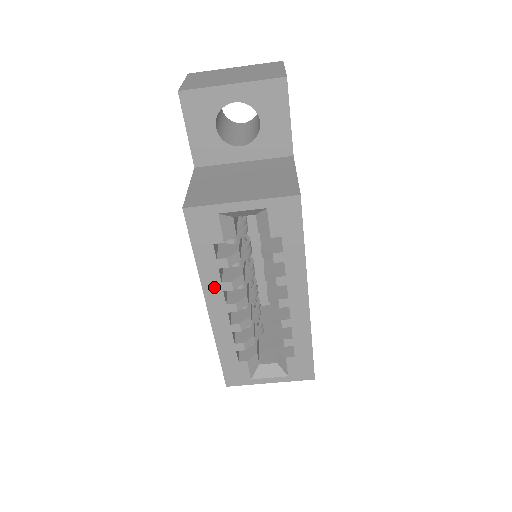
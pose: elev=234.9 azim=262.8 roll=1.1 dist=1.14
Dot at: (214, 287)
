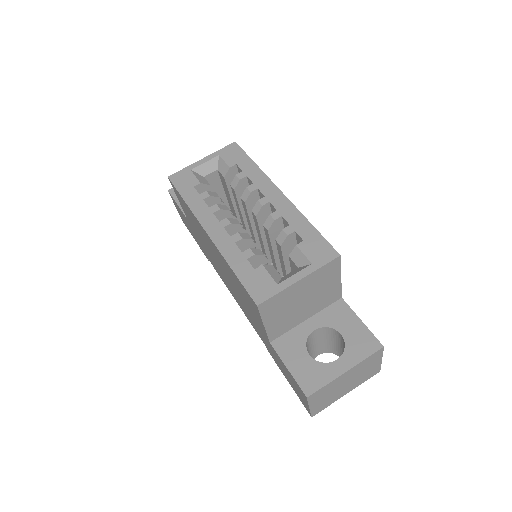
Dot at: (205, 213)
